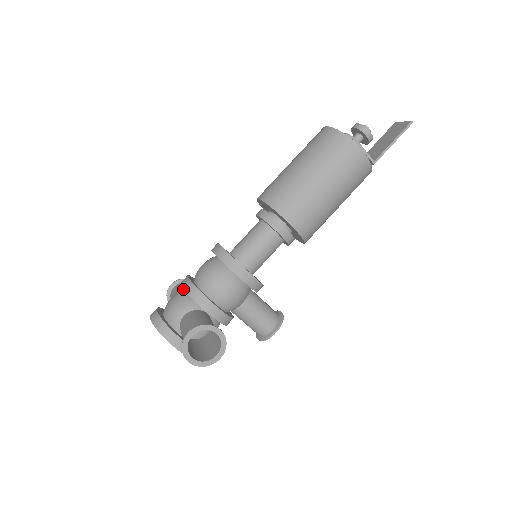
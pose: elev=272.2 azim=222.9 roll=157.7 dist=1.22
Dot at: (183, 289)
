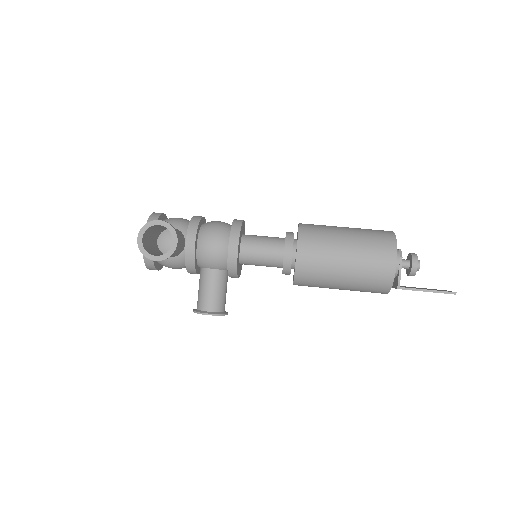
Dot at: occluded
